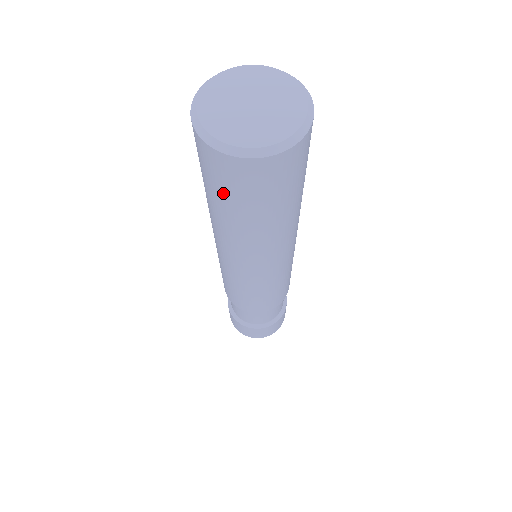
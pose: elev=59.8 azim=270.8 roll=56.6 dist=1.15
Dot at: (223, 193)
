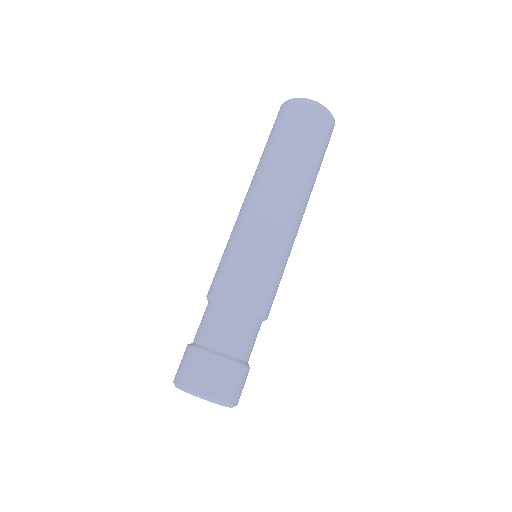
Dot at: (285, 127)
